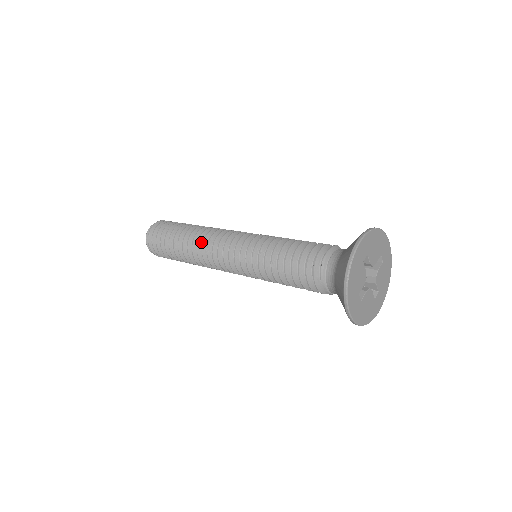
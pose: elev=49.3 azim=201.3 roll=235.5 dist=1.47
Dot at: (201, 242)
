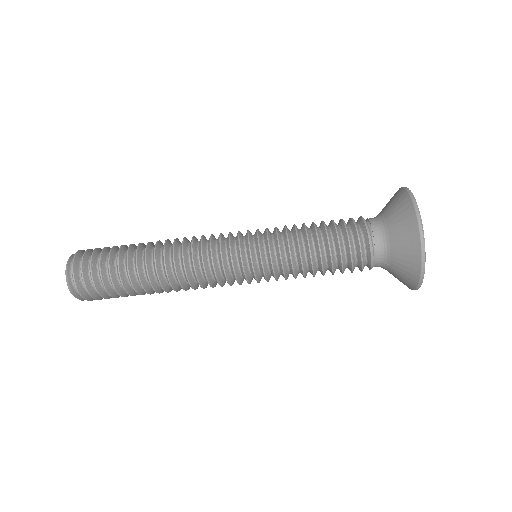
Dot at: (177, 258)
